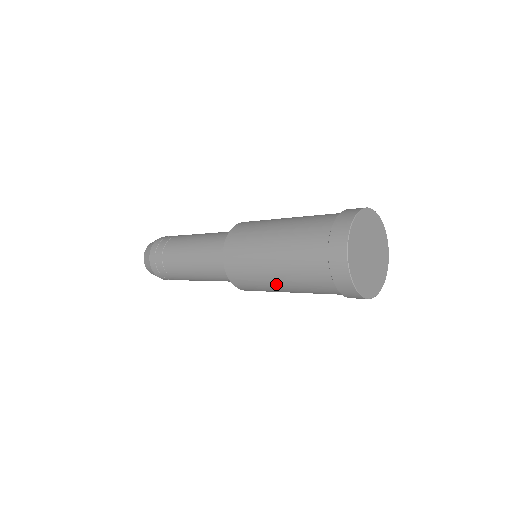
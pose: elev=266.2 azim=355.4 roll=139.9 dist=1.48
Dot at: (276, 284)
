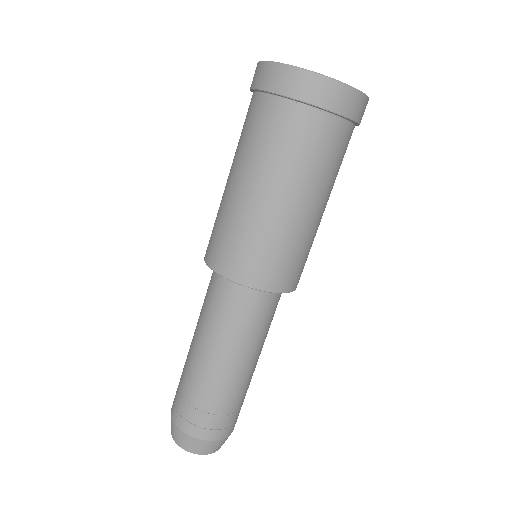
Dot at: (294, 212)
